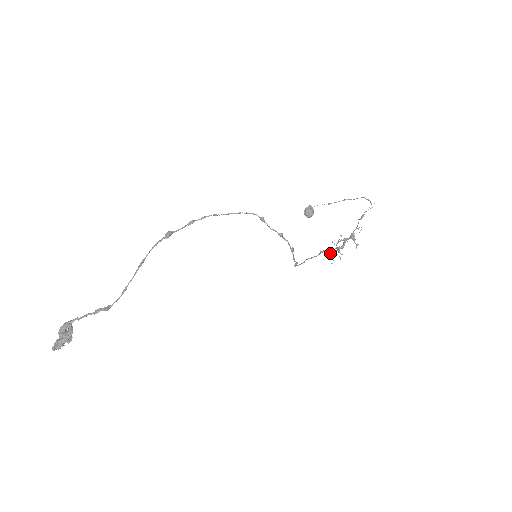
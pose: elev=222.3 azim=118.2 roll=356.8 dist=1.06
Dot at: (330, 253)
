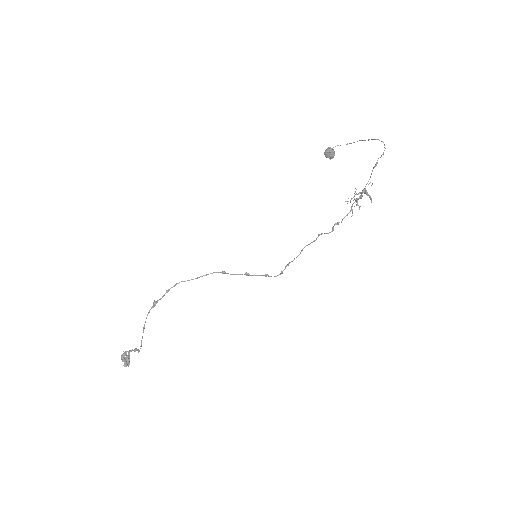
Dot at: (335, 224)
